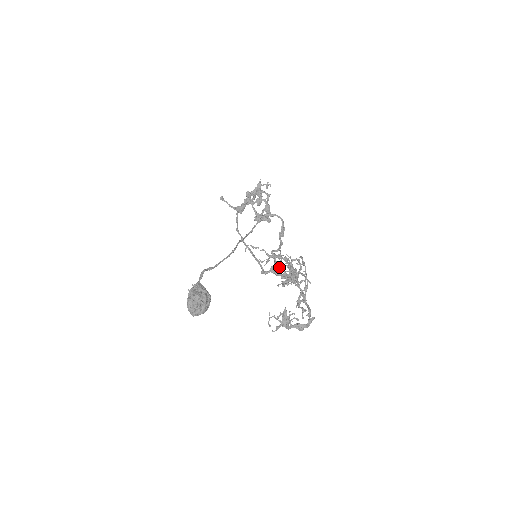
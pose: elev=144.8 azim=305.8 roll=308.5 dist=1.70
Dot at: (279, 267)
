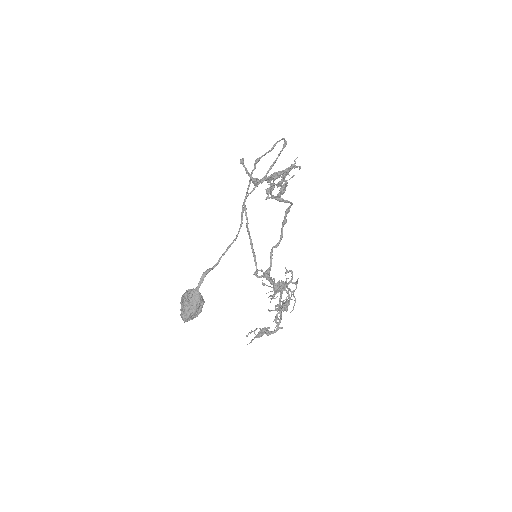
Dot at: occluded
